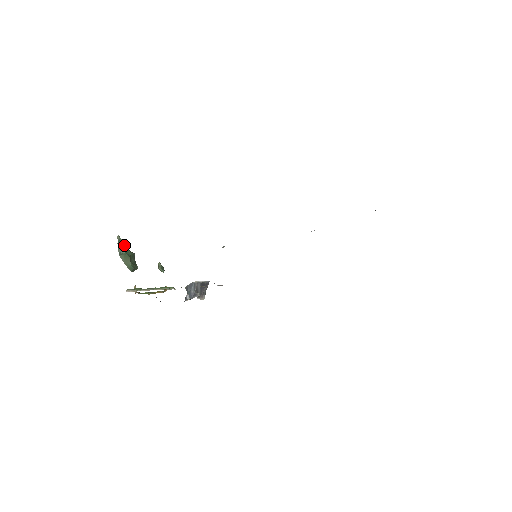
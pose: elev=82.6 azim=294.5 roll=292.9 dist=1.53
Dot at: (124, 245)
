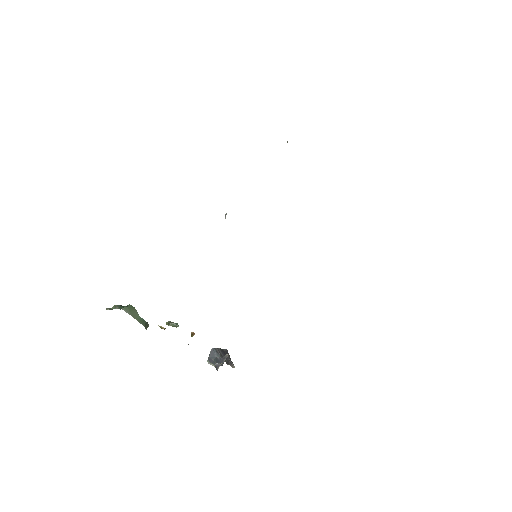
Dot at: occluded
